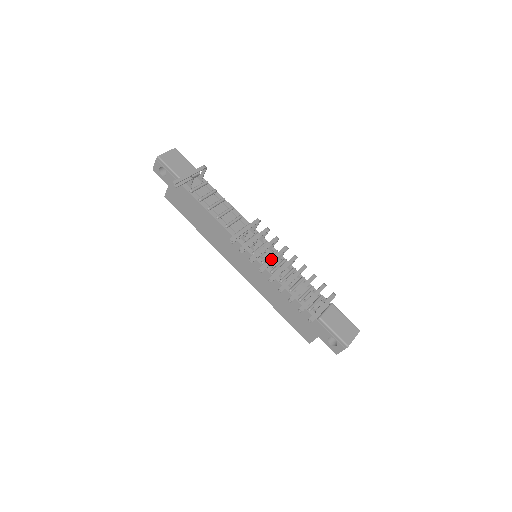
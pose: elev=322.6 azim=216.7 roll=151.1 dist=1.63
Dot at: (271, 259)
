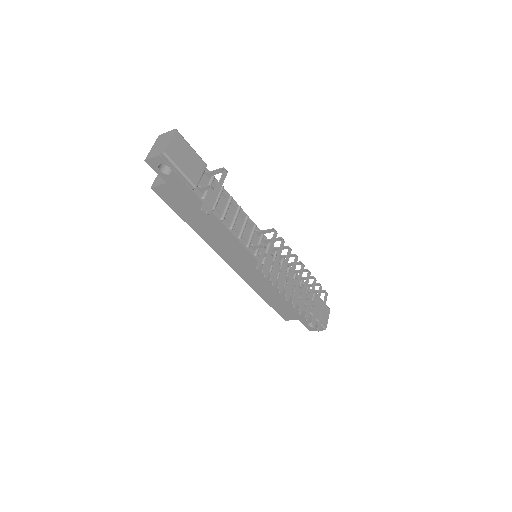
Dot at: (291, 279)
